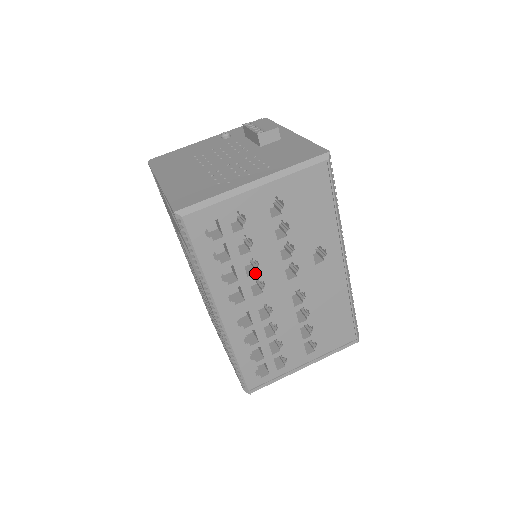
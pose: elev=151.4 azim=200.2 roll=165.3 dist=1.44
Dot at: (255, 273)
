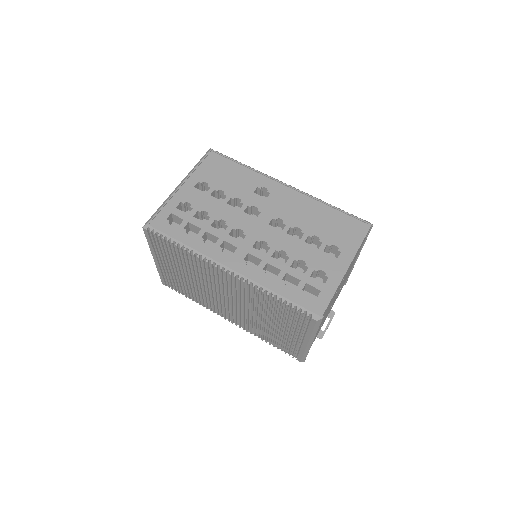
Dot at: (227, 227)
